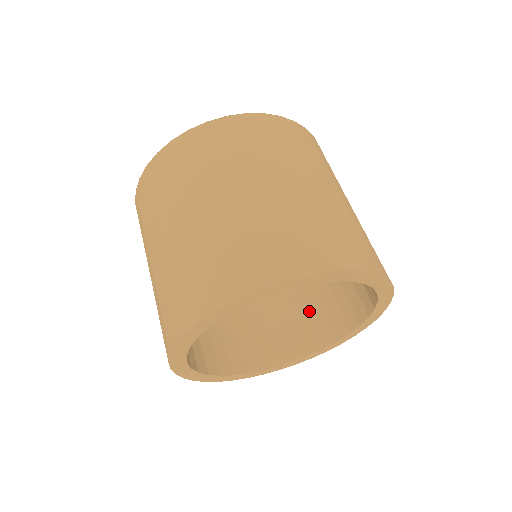
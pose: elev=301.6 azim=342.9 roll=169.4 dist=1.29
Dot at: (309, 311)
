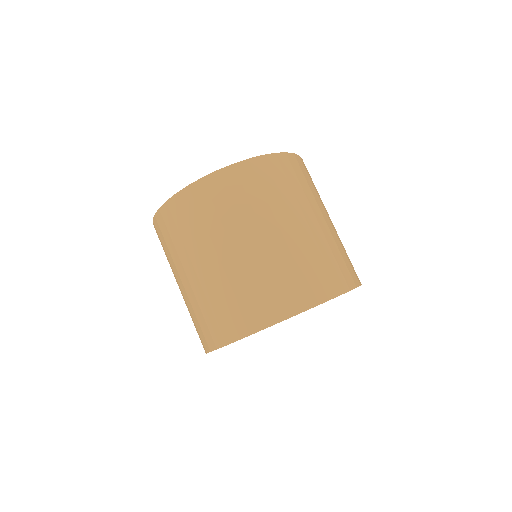
Dot at: occluded
